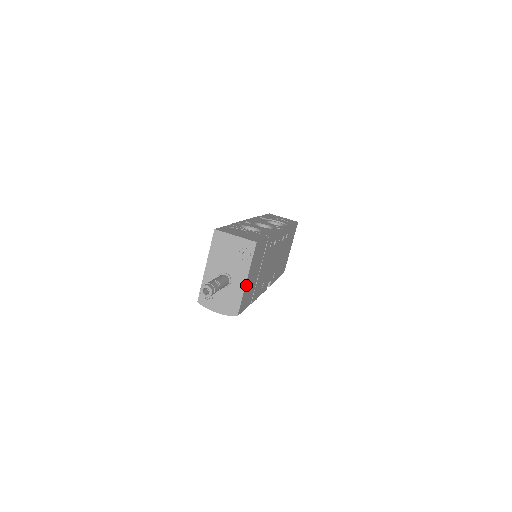
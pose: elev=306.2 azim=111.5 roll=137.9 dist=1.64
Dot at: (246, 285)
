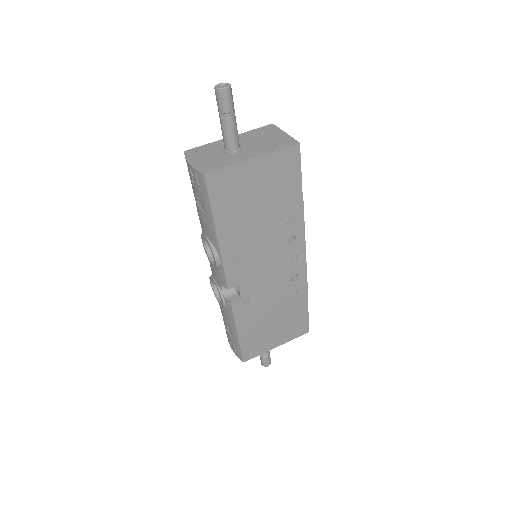
Dot at: (246, 166)
